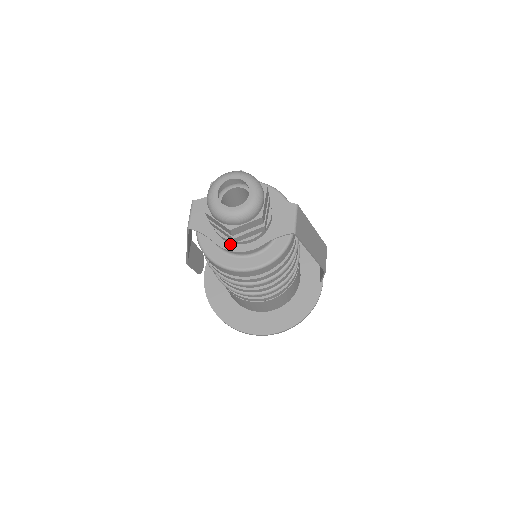
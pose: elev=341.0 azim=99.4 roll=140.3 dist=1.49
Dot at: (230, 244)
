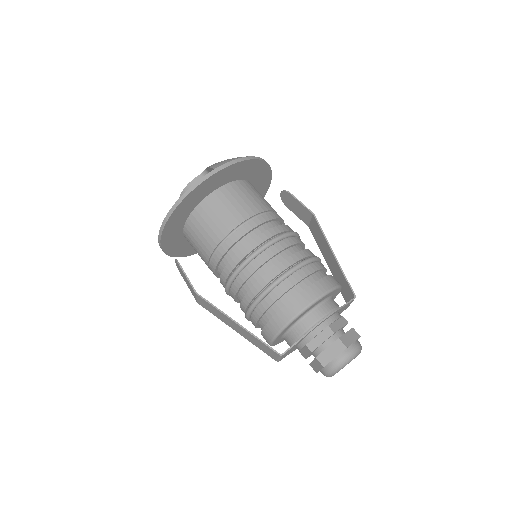
Dot at: occluded
